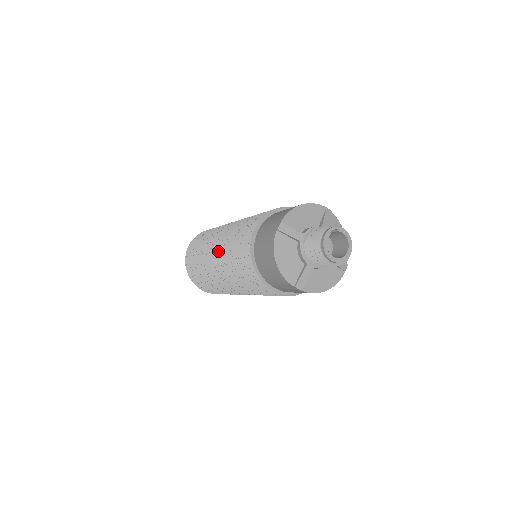
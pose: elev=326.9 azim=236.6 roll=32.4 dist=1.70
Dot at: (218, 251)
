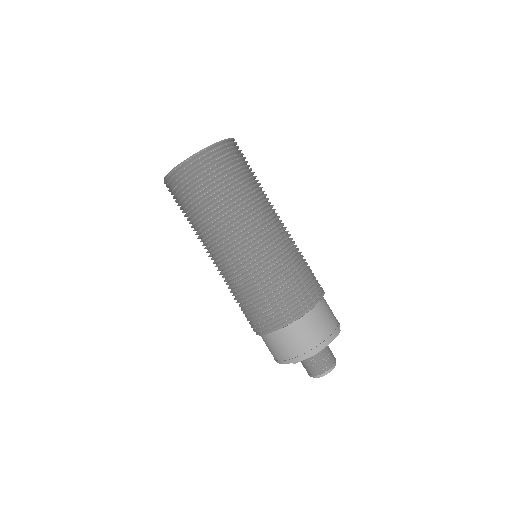
Dot at: (225, 268)
